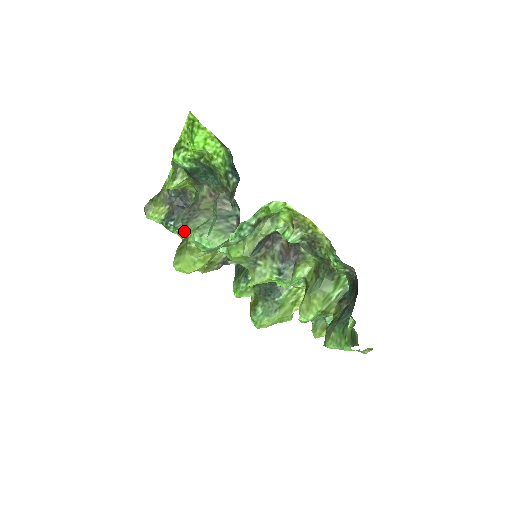
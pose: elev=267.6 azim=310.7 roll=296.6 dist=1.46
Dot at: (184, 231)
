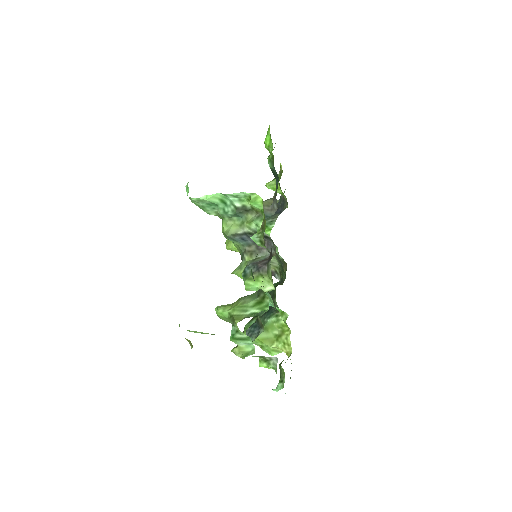
Dot at: occluded
